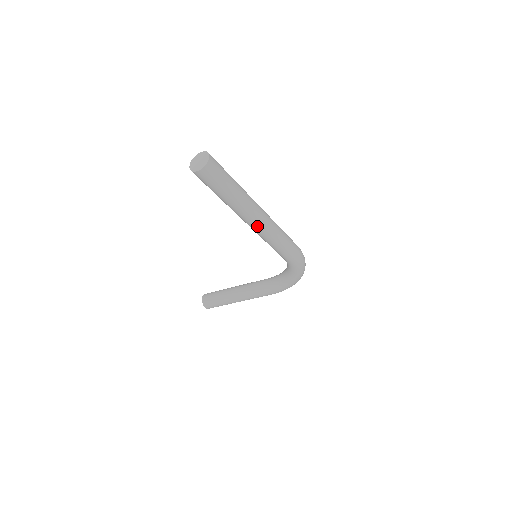
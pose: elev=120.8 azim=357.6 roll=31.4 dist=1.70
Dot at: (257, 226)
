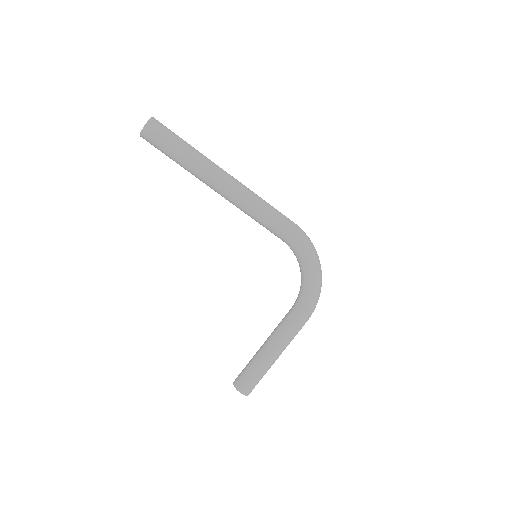
Dot at: (228, 186)
